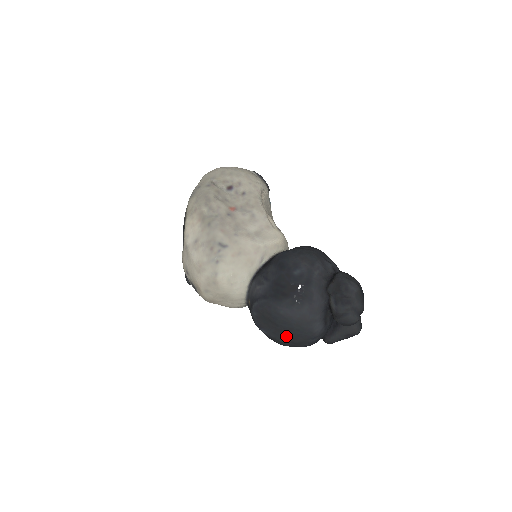
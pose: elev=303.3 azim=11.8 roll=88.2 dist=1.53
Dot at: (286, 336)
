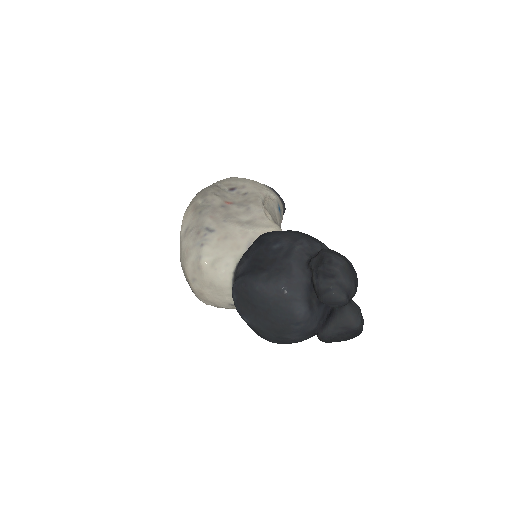
Dot at: (267, 322)
